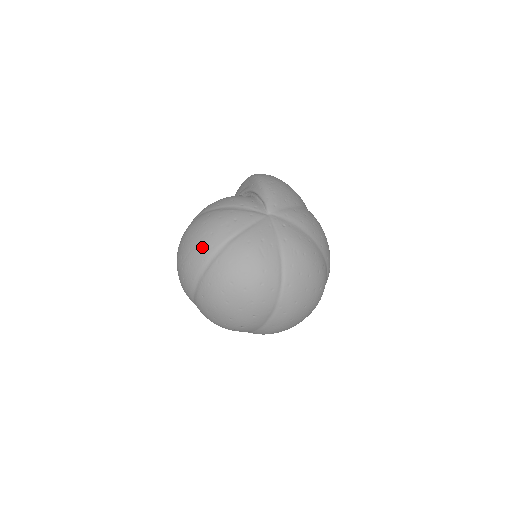
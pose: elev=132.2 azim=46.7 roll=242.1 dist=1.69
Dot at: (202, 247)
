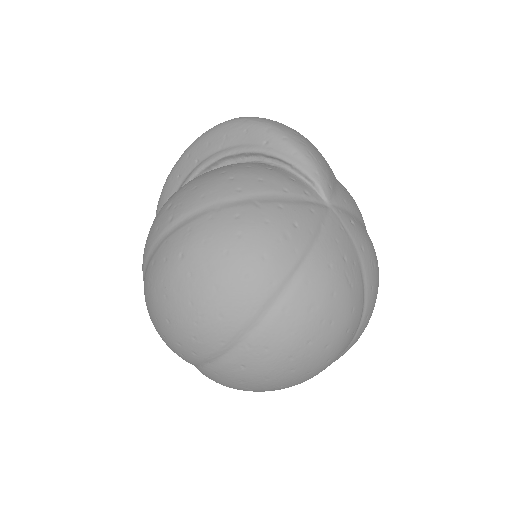
Dot at: (249, 285)
